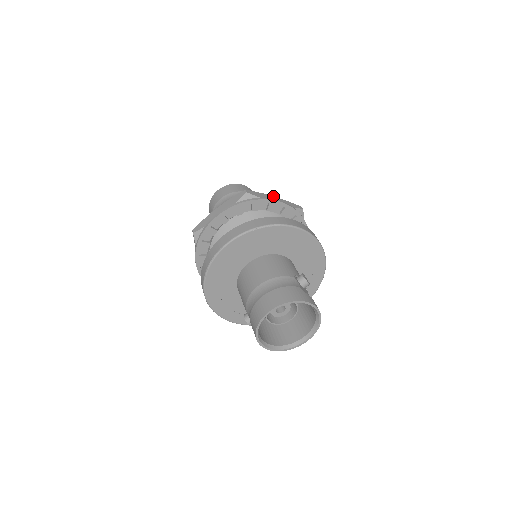
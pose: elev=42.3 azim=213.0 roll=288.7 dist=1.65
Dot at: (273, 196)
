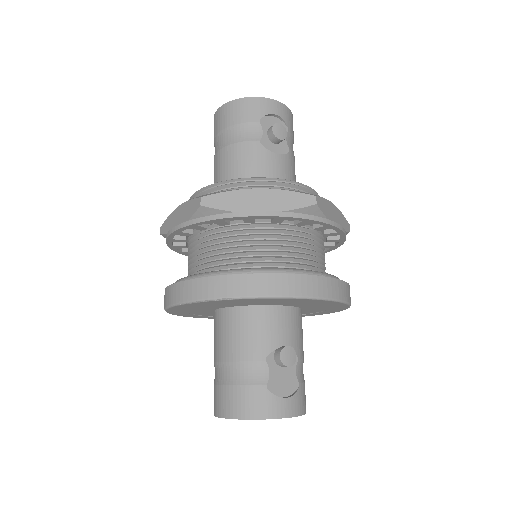
Dot at: (259, 188)
